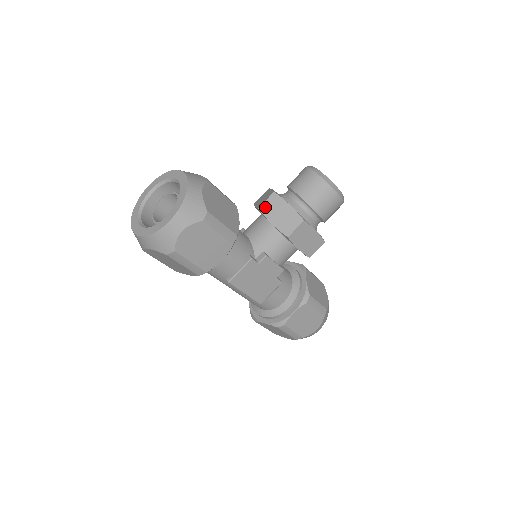
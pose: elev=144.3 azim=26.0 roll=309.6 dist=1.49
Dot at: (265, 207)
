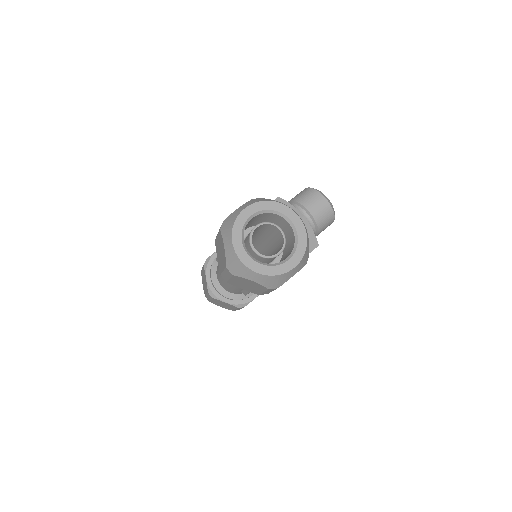
Dot at: occluded
